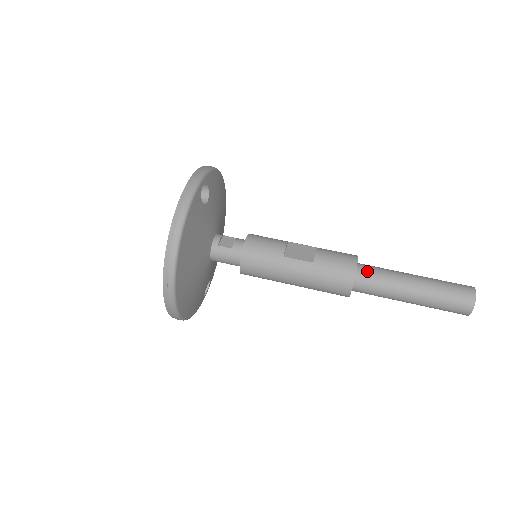
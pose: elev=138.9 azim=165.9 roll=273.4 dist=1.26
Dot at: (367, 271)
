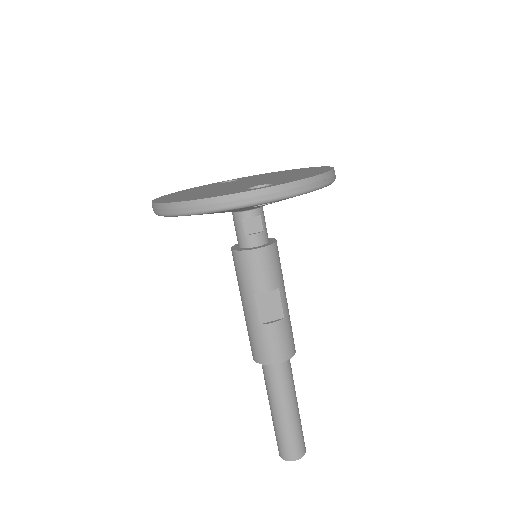
Dot at: (277, 371)
